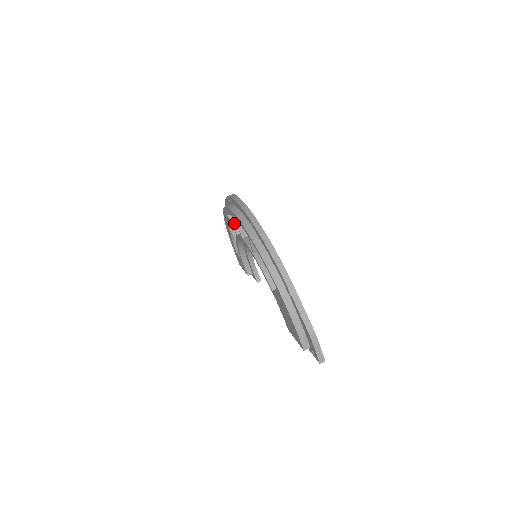
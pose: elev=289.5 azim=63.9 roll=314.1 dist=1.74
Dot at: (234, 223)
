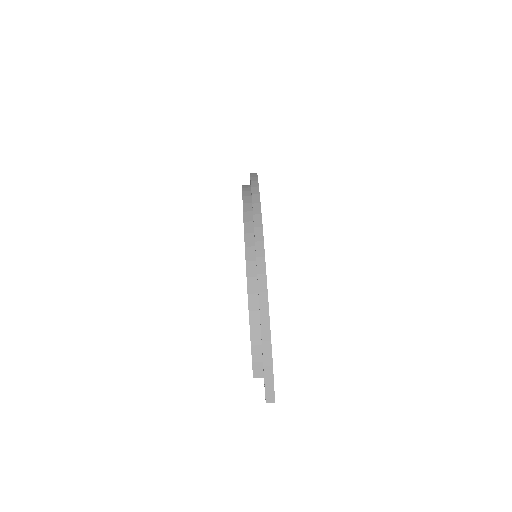
Dot at: occluded
